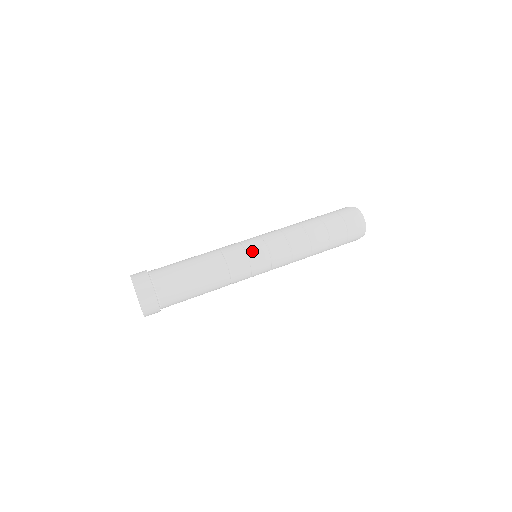
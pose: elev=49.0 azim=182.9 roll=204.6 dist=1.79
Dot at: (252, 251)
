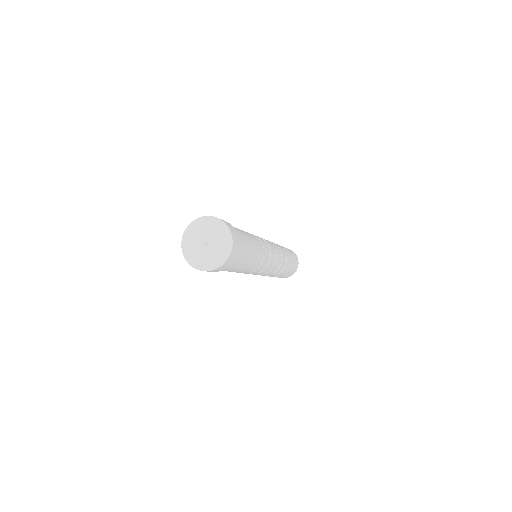
Dot at: (268, 243)
